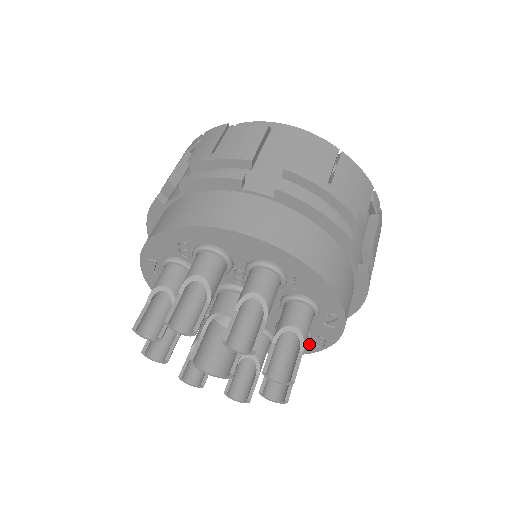
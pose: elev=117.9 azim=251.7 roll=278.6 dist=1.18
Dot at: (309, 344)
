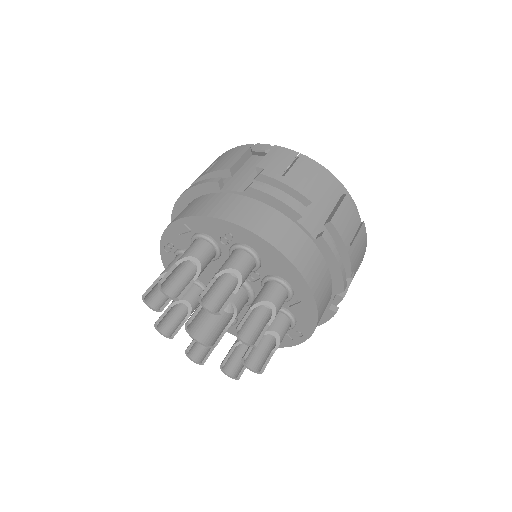
Dot at: occluded
